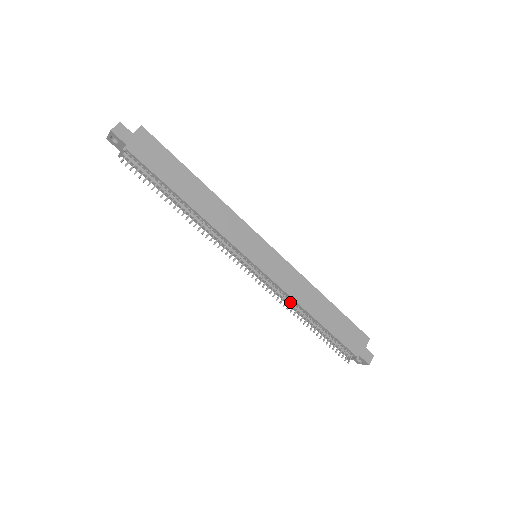
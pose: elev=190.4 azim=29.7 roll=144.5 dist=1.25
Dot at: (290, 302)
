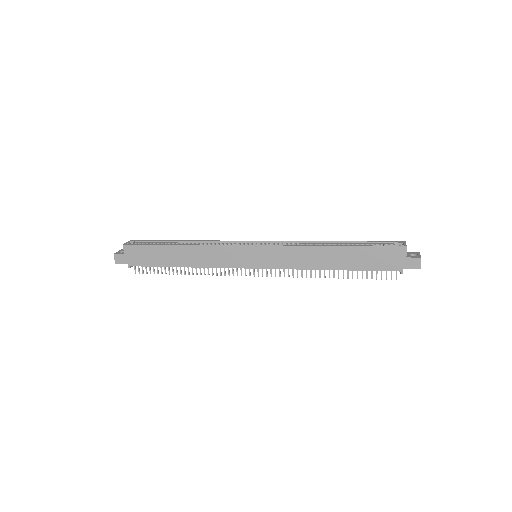
Dot at: occluded
